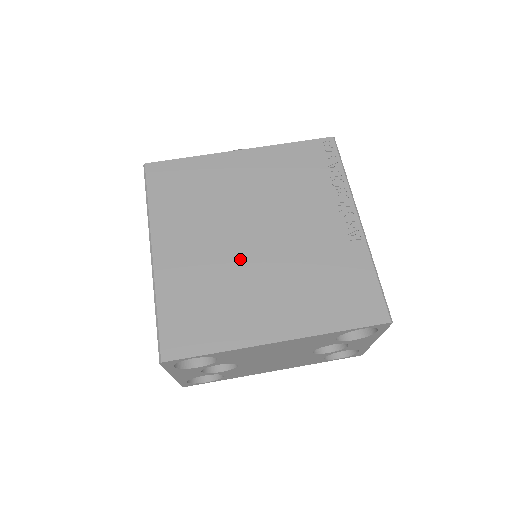
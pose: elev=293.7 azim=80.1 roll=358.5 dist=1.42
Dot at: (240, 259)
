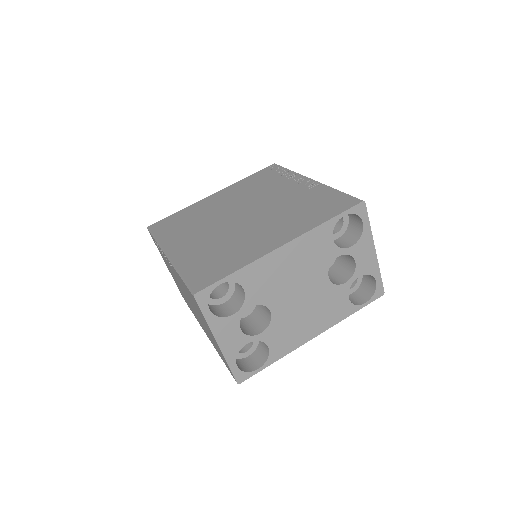
Dot at: (235, 228)
